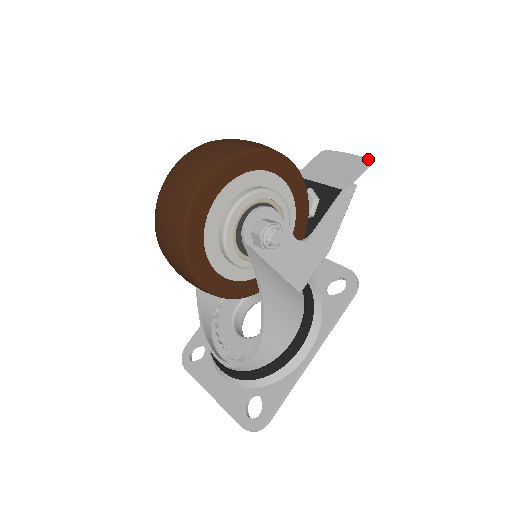
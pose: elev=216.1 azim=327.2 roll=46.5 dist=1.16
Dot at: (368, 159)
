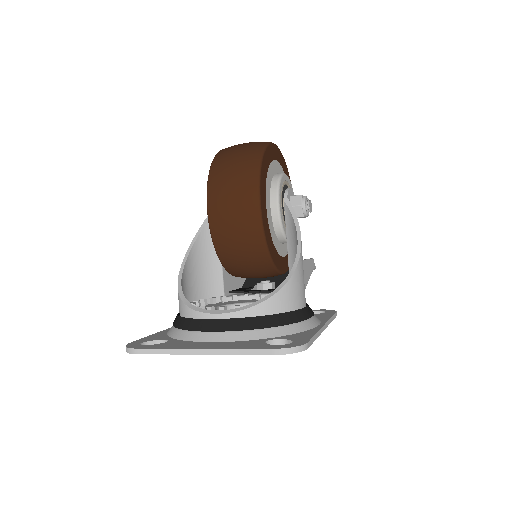
Dot at: occluded
